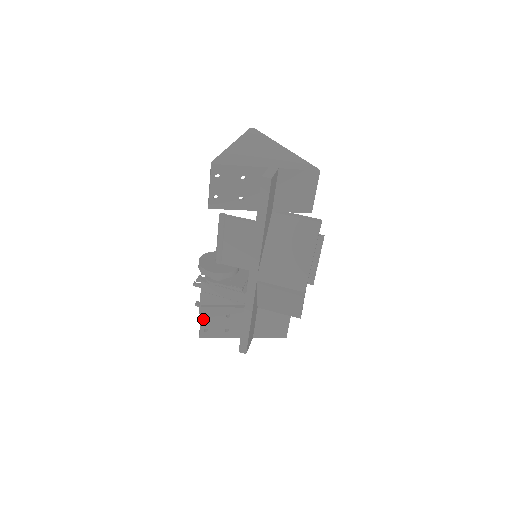
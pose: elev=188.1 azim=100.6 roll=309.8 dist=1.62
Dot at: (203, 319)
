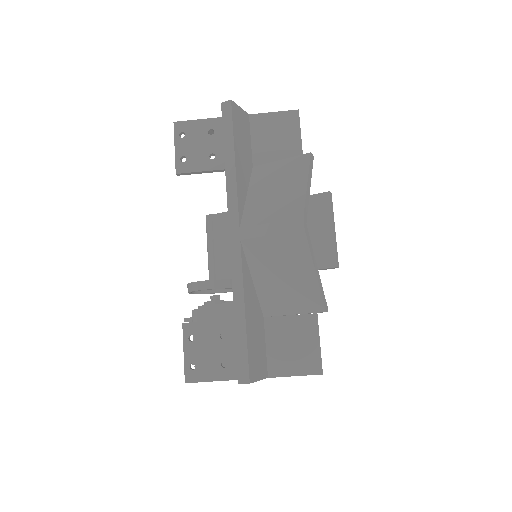
Dot at: (187, 345)
